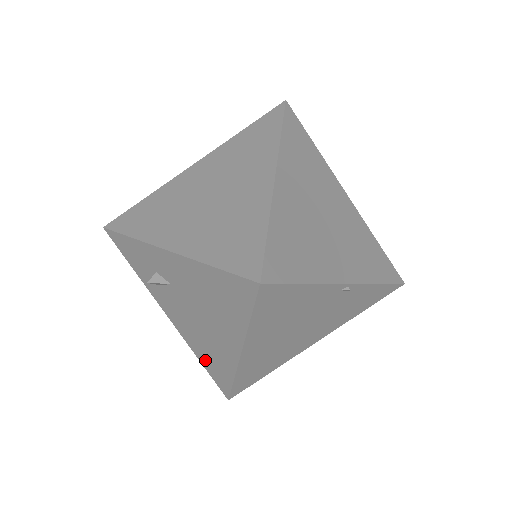
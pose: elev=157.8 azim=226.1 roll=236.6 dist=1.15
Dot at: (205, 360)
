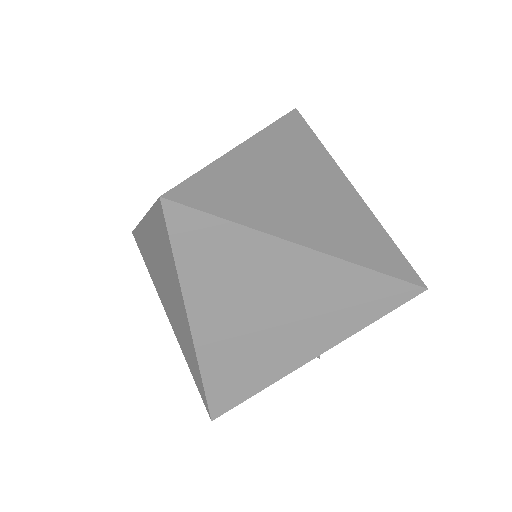
Dot at: occluded
